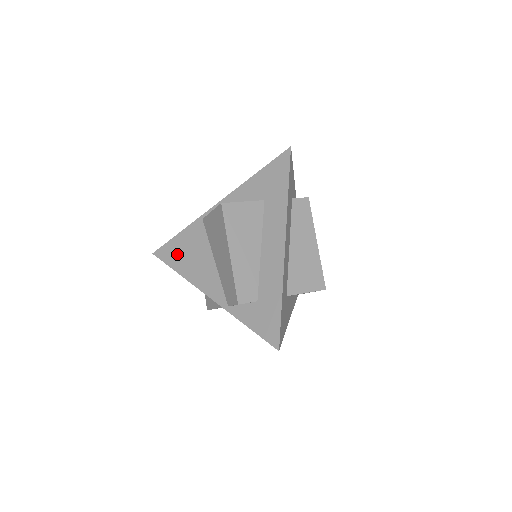
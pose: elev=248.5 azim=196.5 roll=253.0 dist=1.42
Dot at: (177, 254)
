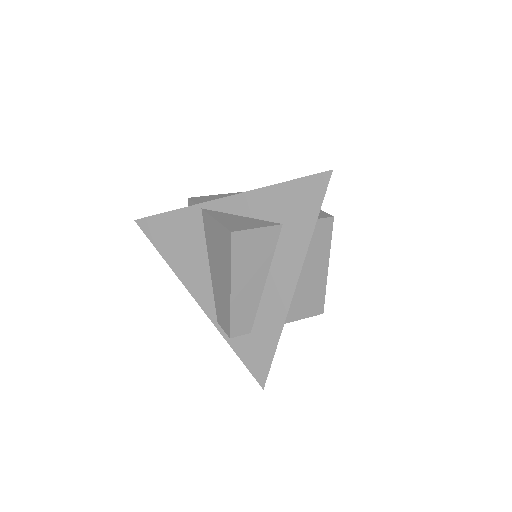
Dot at: (165, 236)
